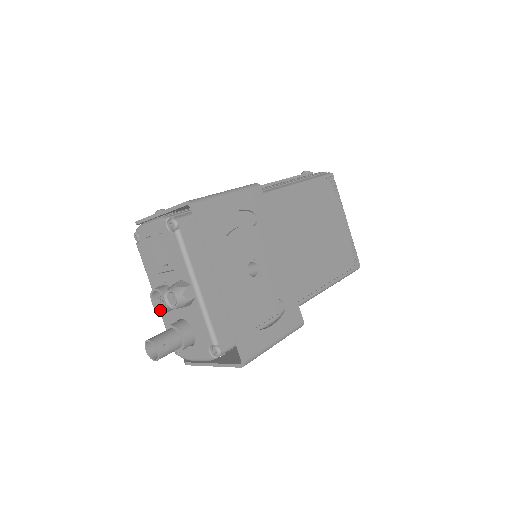
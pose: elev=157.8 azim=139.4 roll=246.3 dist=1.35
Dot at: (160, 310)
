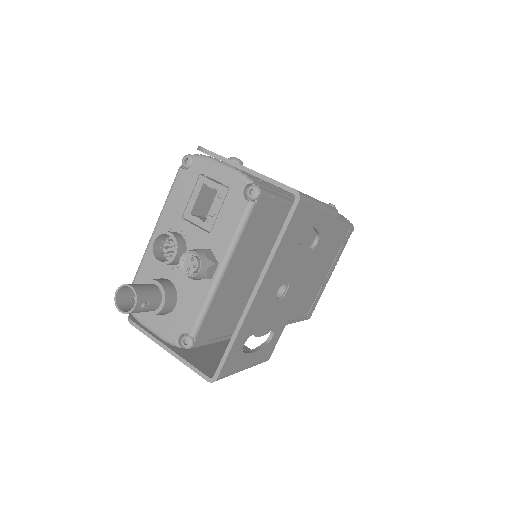
Dot at: (156, 256)
